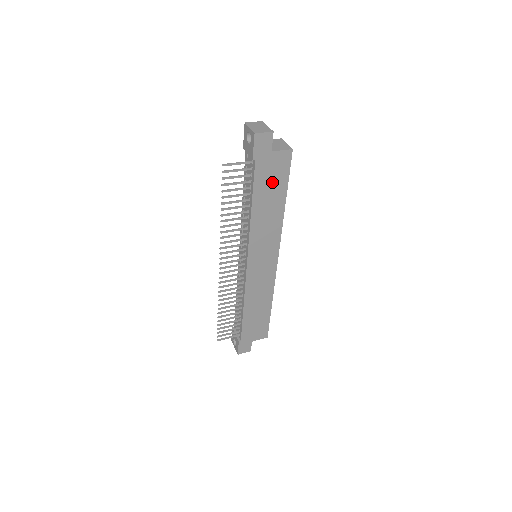
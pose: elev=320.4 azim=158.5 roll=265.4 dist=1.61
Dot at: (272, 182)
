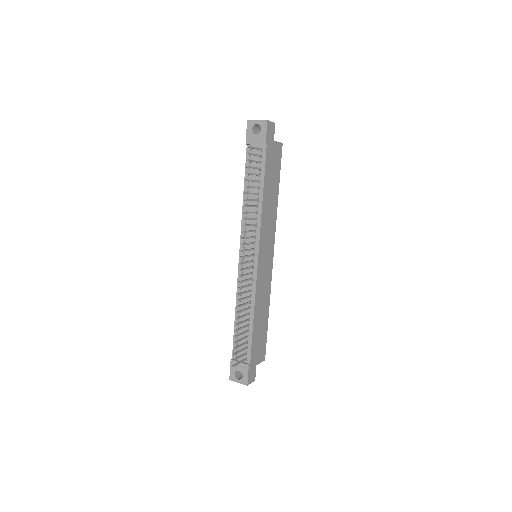
Dot at: (273, 171)
